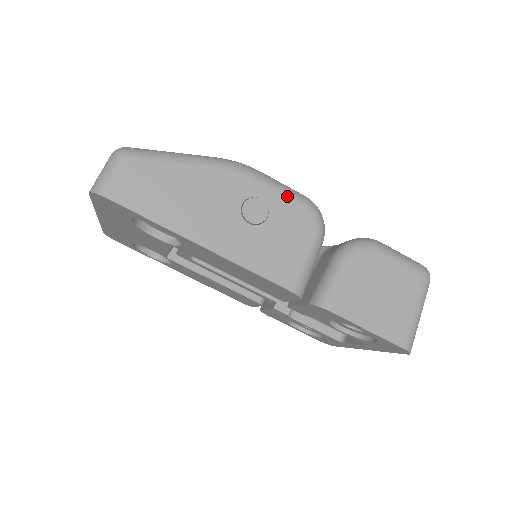
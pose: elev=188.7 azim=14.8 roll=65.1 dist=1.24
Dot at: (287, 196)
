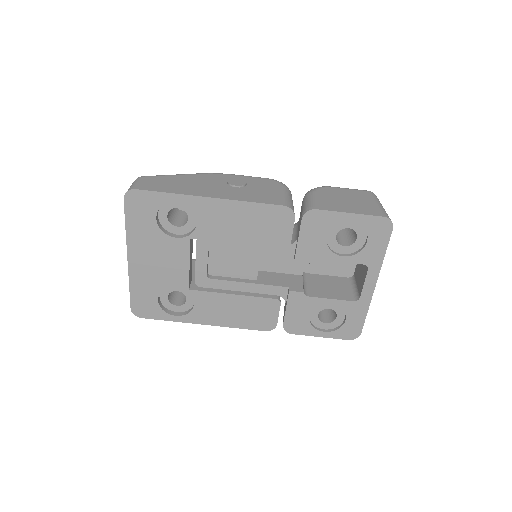
Dot at: (254, 177)
